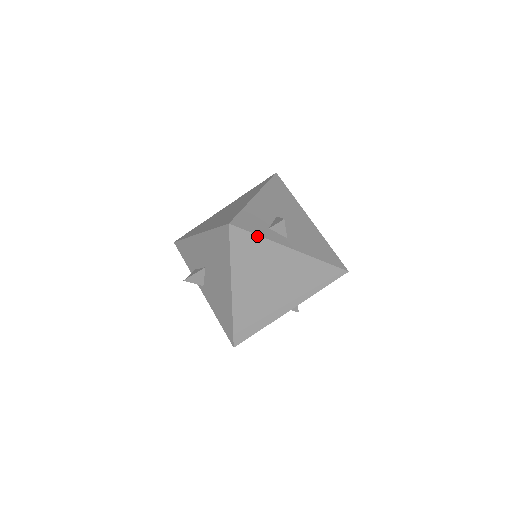
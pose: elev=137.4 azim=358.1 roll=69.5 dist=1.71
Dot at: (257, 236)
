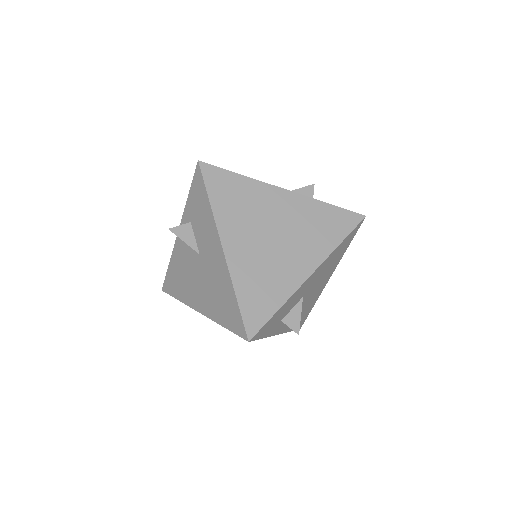
Dot at: (262, 337)
